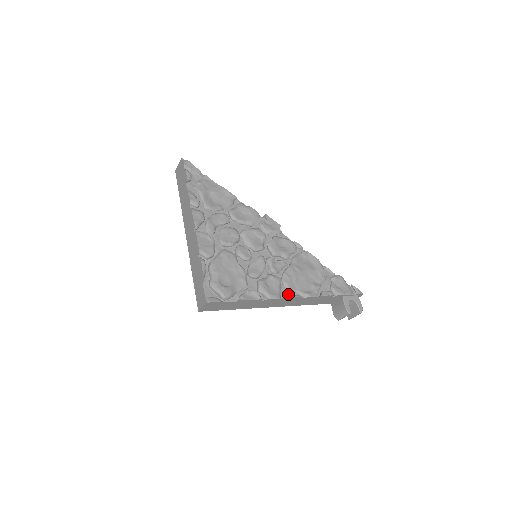
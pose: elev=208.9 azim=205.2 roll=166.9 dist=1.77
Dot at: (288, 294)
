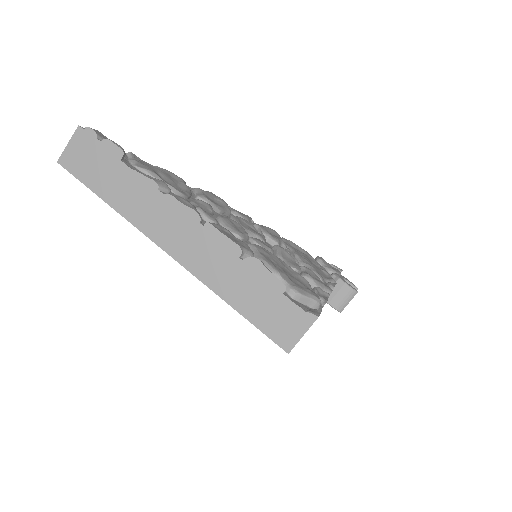
Dot at: (330, 283)
